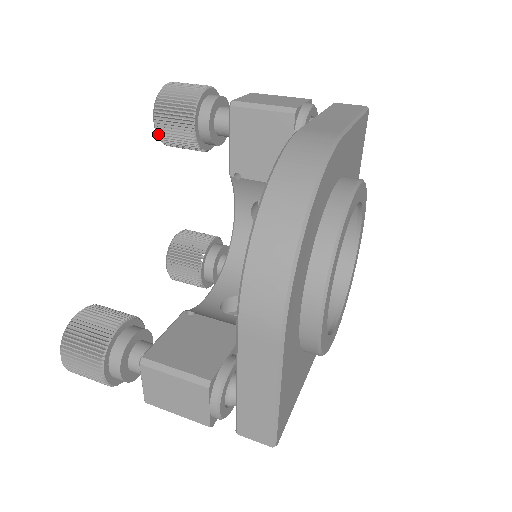
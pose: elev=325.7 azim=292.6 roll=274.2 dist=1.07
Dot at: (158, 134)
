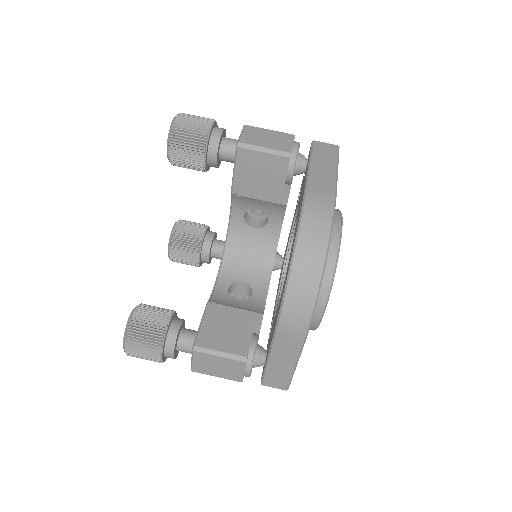
Dot at: (171, 161)
